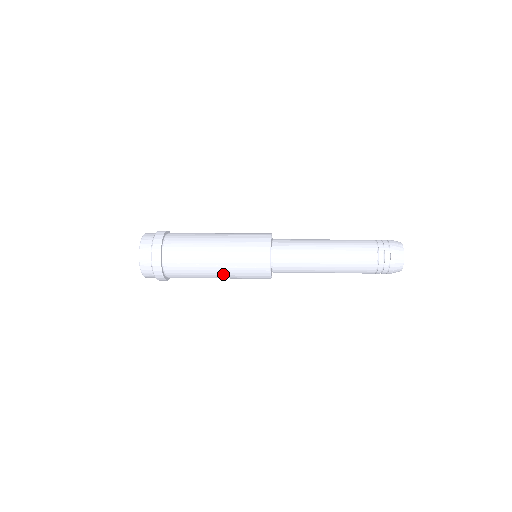
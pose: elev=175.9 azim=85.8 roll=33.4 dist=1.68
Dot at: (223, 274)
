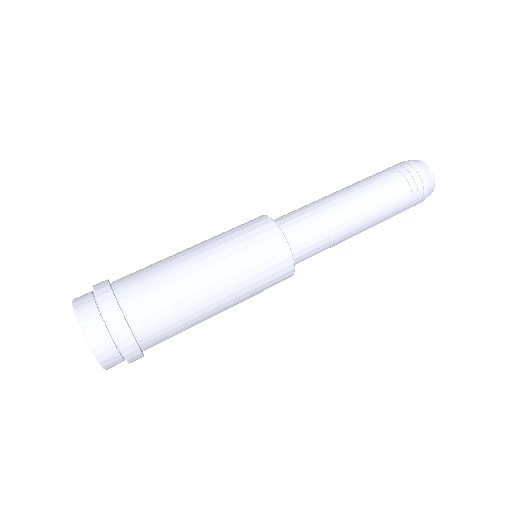
Dot at: occluded
